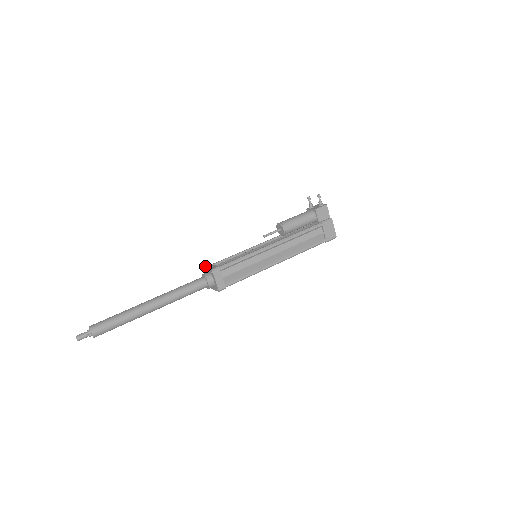
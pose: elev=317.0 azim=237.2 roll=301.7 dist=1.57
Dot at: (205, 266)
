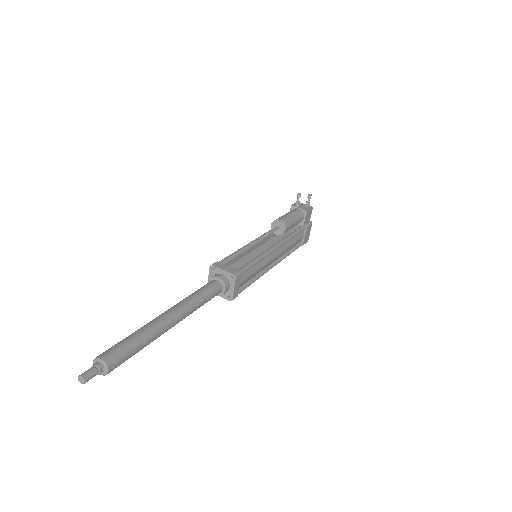
Dot at: (214, 264)
